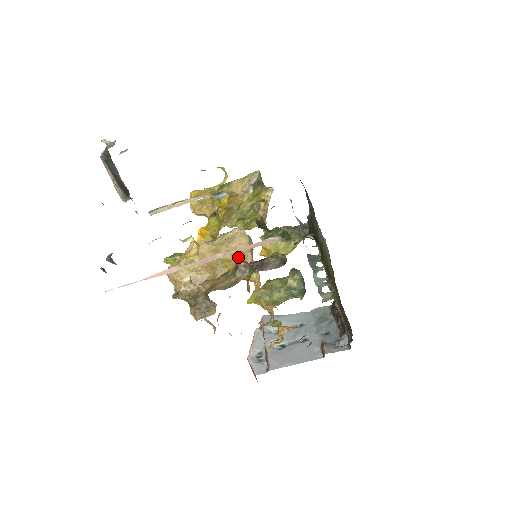
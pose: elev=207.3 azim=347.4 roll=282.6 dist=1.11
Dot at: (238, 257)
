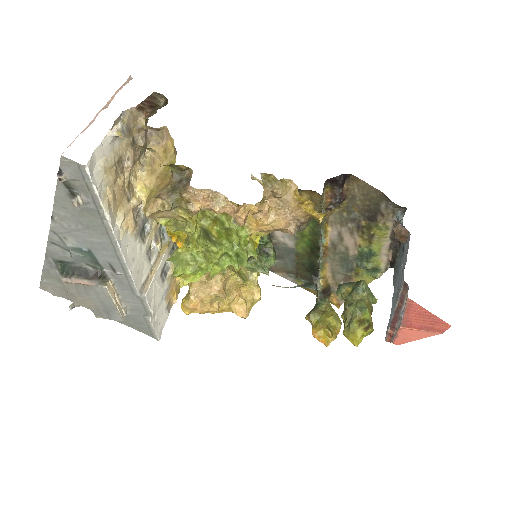
Dot at: (165, 155)
